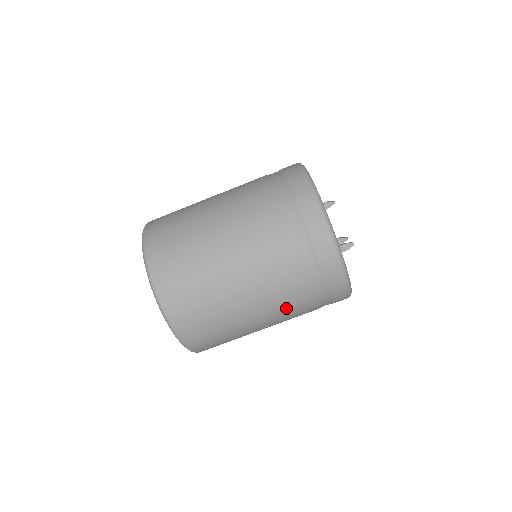
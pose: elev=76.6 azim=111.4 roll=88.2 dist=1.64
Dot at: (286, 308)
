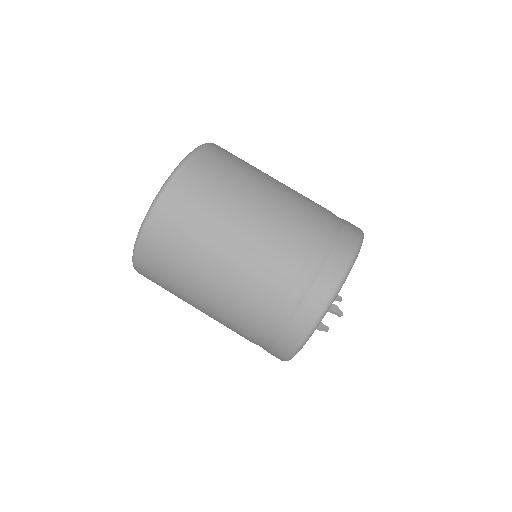
Dot at: (265, 261)
